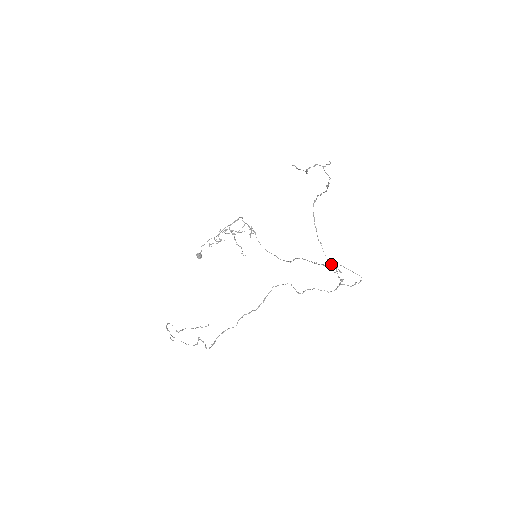
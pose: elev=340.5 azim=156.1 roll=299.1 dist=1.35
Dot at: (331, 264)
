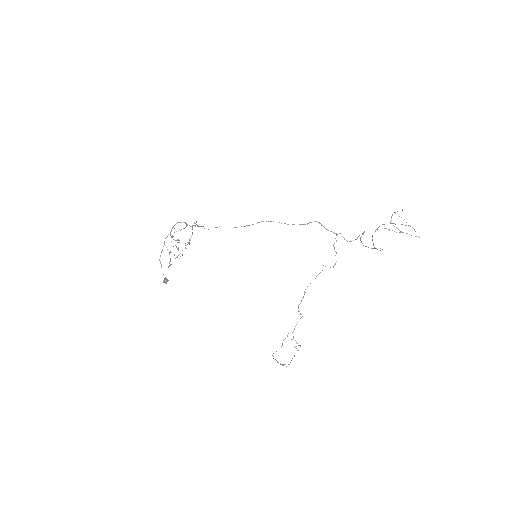
Dot at: (311, 222)
